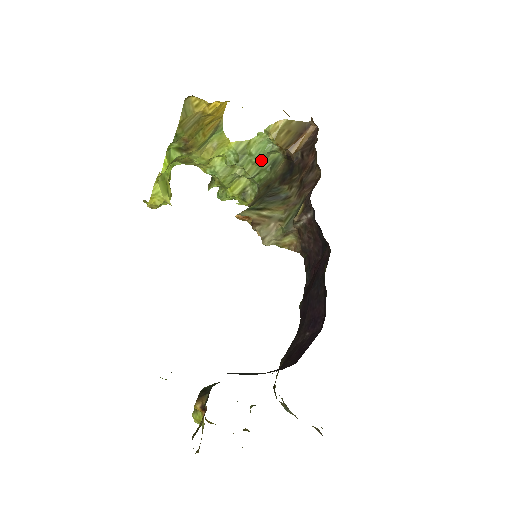
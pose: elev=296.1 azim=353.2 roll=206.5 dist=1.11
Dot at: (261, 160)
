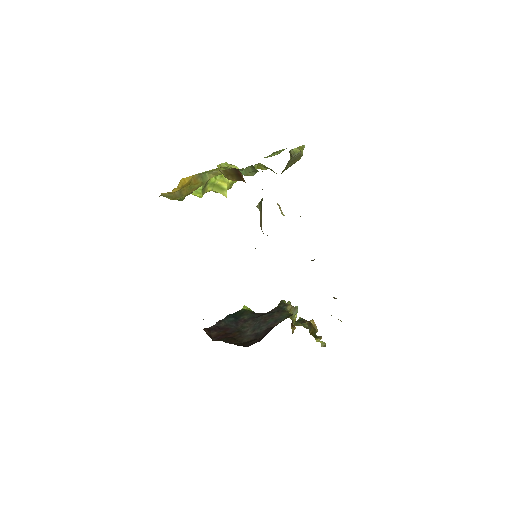
Dot at: (245, 173)
